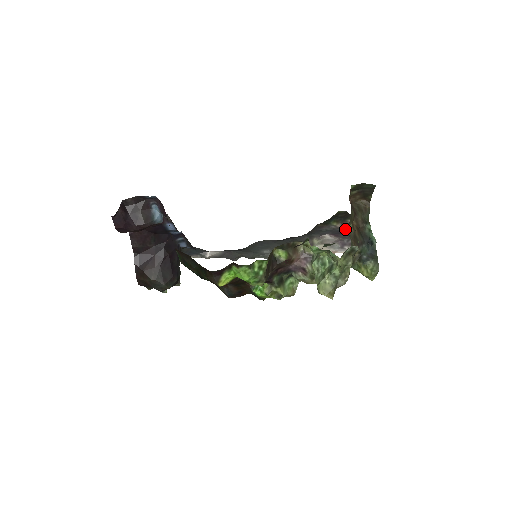
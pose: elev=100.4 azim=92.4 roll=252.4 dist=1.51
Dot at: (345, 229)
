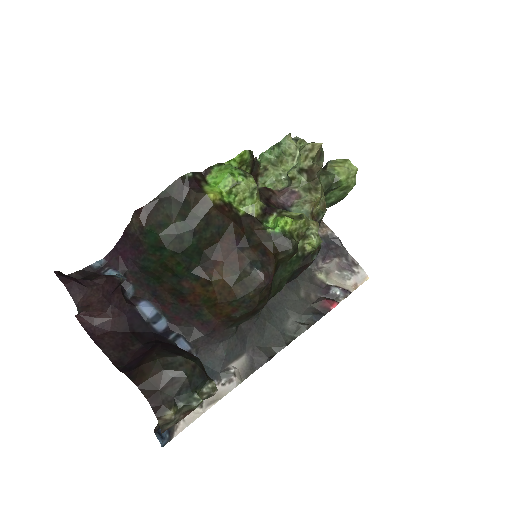
Dot at: (325, 242)
